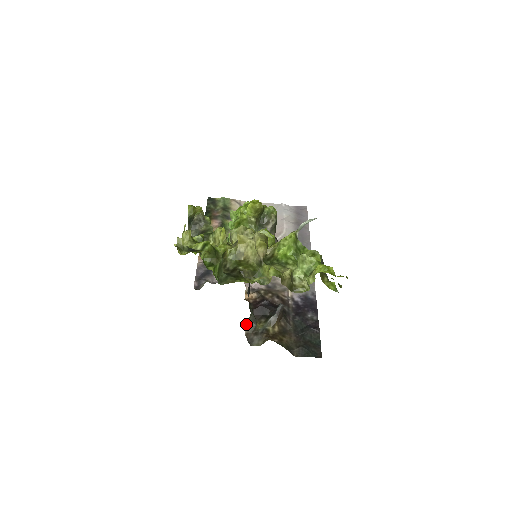
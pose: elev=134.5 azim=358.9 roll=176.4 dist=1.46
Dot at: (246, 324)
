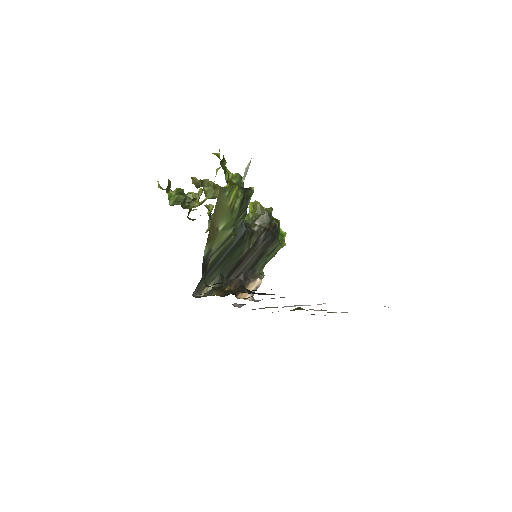
Dot at: (208, 291)
